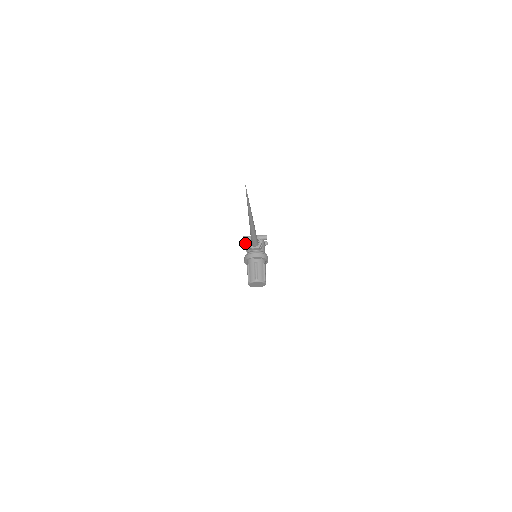
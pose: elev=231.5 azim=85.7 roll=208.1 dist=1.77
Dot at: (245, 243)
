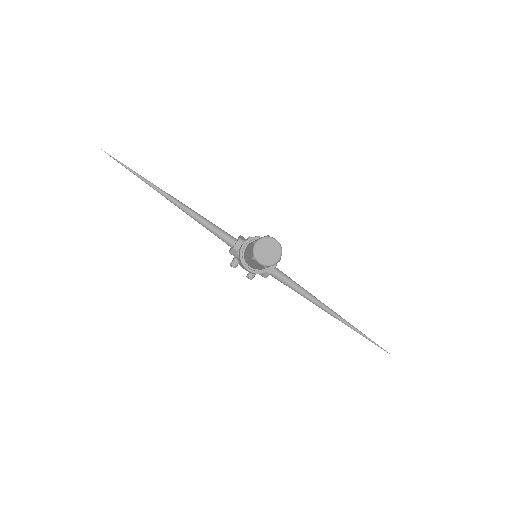
Dot at: (247, 275)
